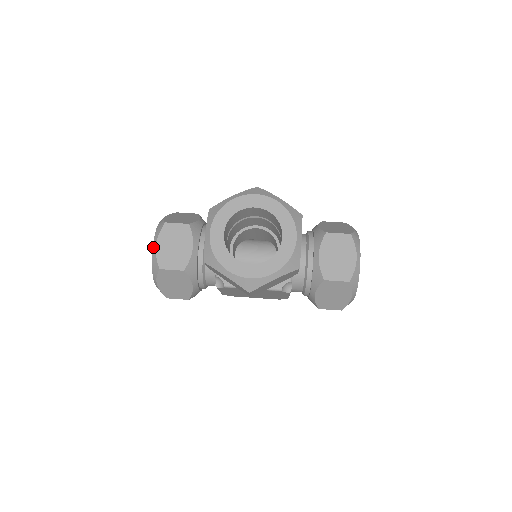
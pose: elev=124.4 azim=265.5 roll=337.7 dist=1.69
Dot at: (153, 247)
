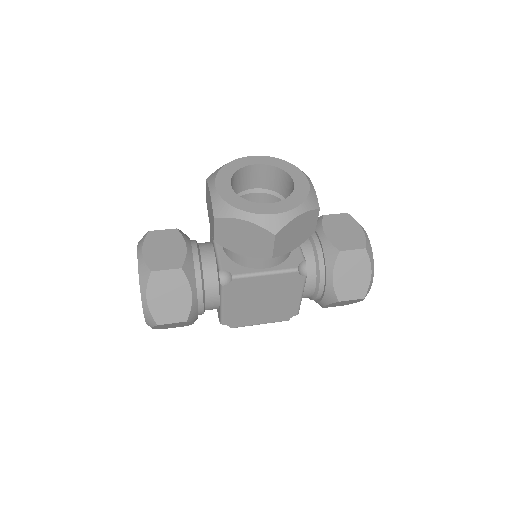
Dot at: (138, 255)
